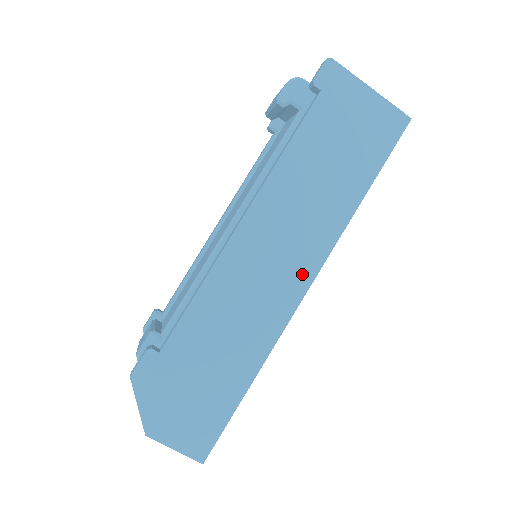
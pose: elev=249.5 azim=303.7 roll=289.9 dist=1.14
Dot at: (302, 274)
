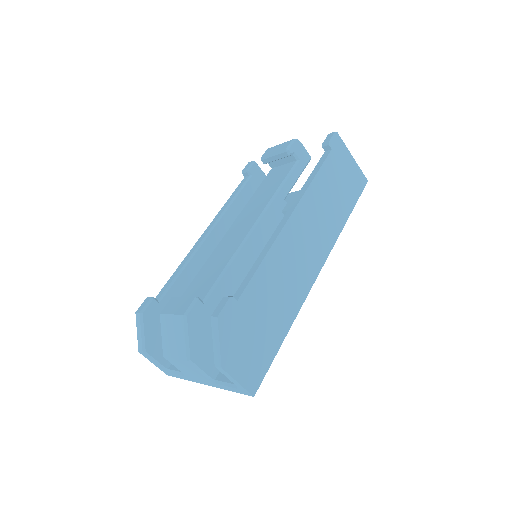
Dot at: (317, 262)
